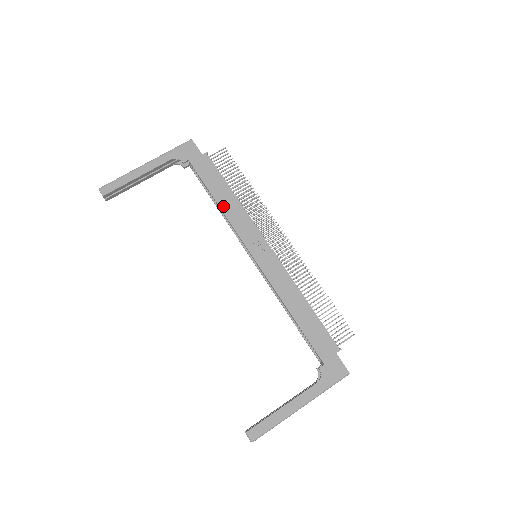
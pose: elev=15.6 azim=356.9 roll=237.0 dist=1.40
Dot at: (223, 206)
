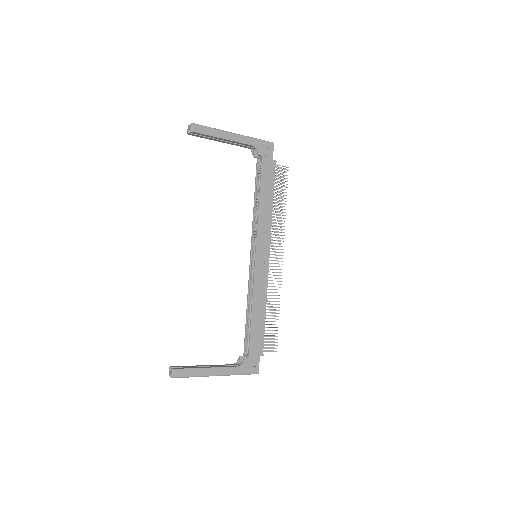
Dot at: (261, 207)
